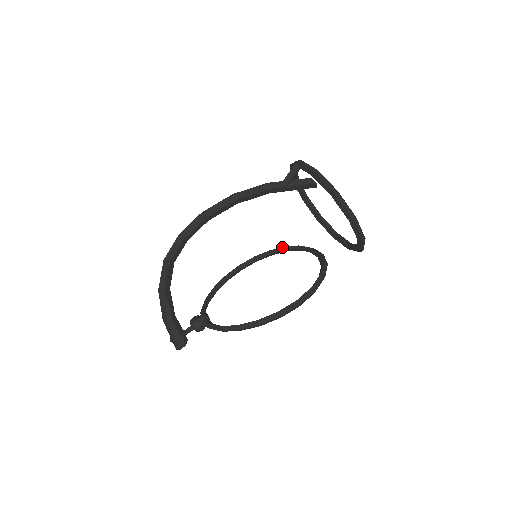
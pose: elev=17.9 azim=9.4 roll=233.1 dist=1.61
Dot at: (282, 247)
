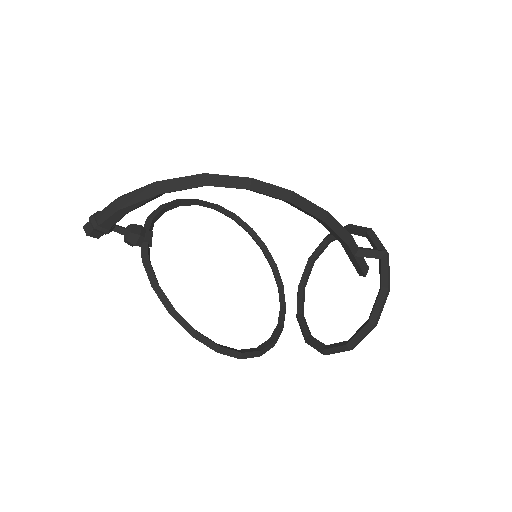
Dot at: occluded
